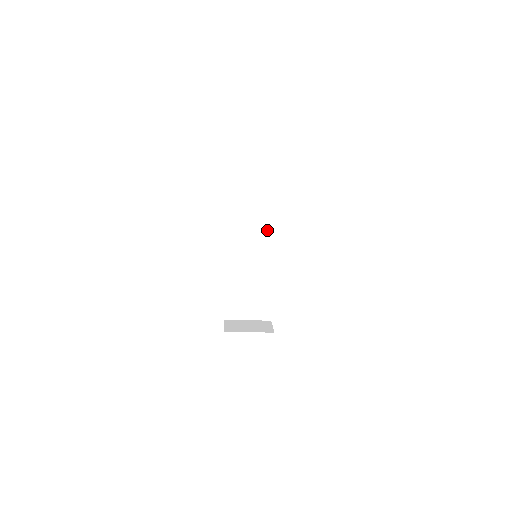
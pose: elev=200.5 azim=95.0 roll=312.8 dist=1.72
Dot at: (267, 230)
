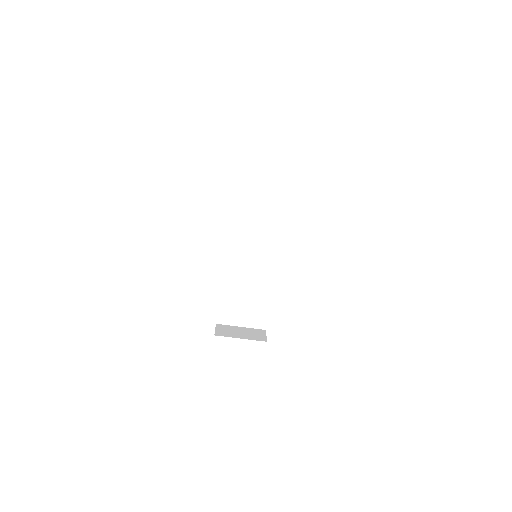
Dot at: (270, 233)
